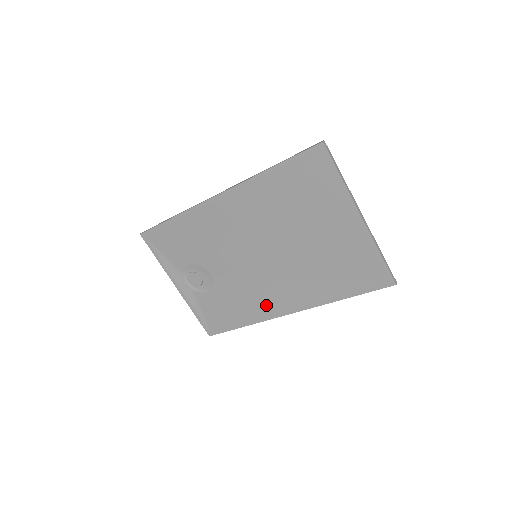
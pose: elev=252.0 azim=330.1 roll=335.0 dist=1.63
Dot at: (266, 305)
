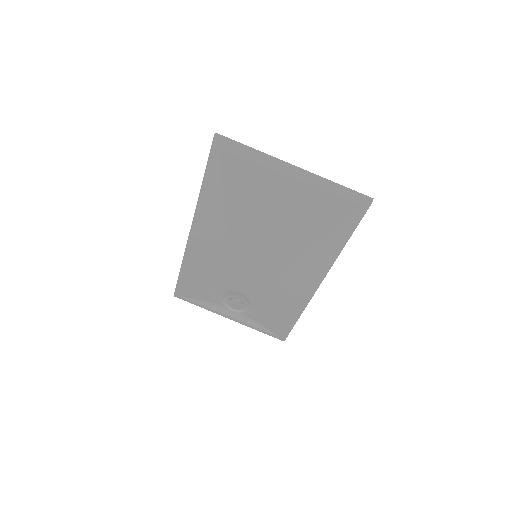
Dot at: (298, 289)
